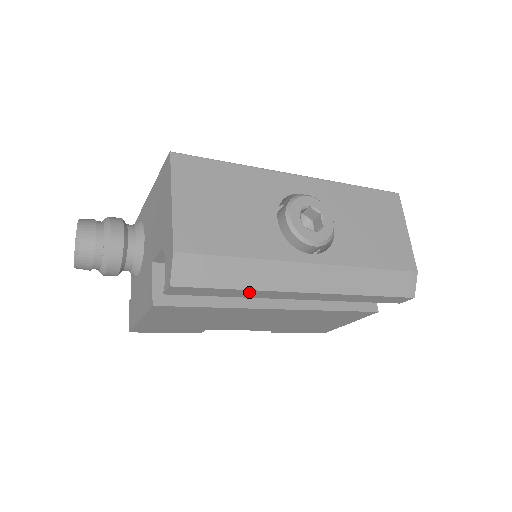
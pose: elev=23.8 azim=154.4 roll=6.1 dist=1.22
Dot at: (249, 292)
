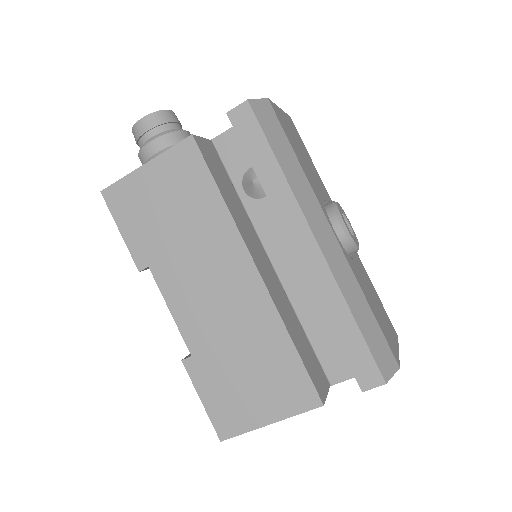
Dot at: (279, 181)
